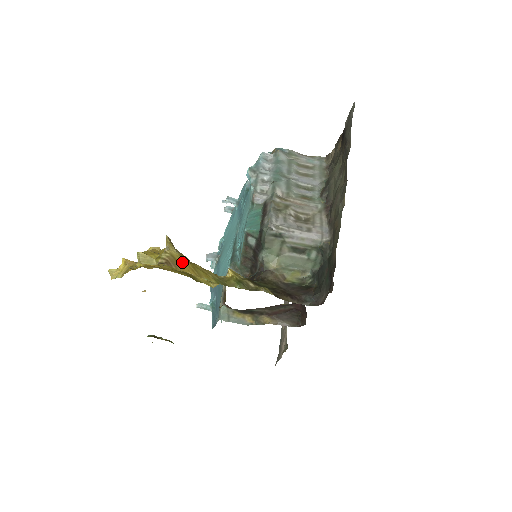
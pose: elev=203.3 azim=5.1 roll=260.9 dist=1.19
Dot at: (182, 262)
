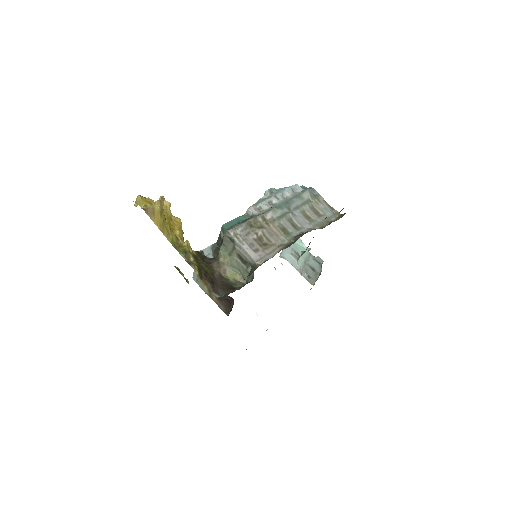
Dot at: (157, 216)
